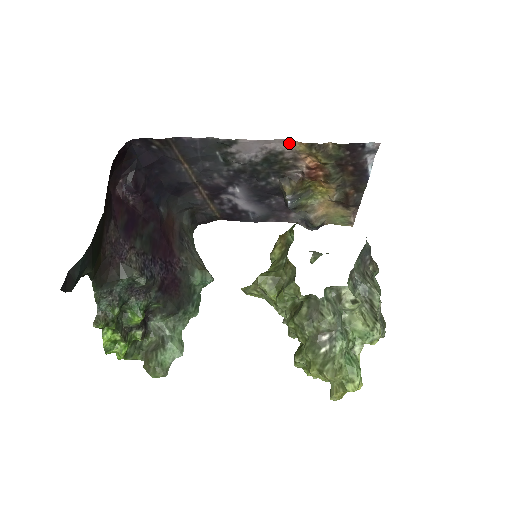
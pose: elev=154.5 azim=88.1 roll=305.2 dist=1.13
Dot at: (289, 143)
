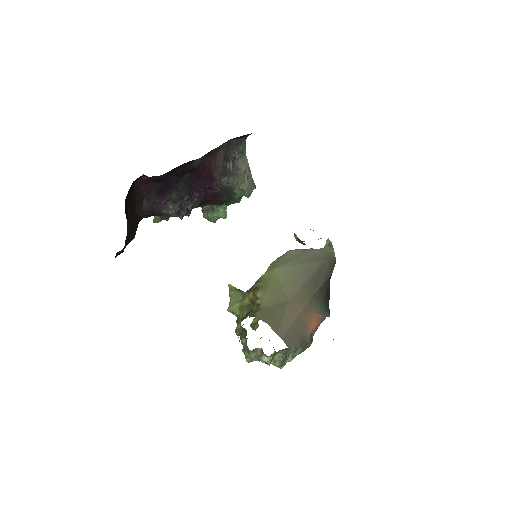
Dot at: occluded
